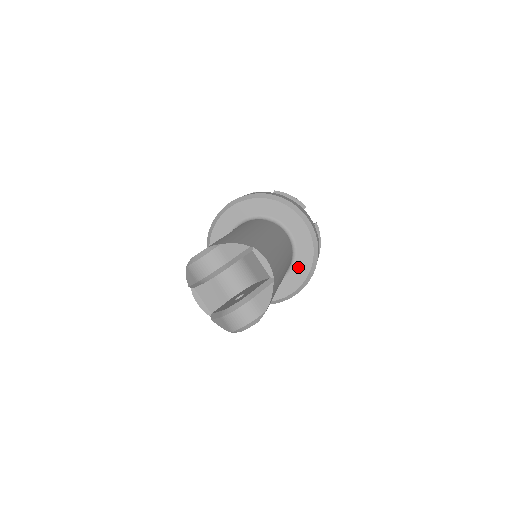
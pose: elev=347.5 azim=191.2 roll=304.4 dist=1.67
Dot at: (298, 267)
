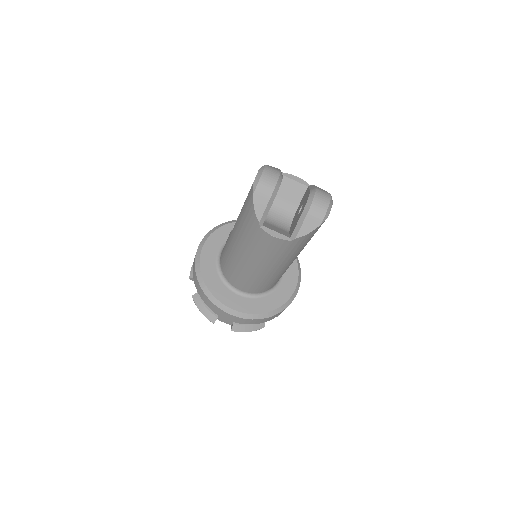
Dot at: occluded
